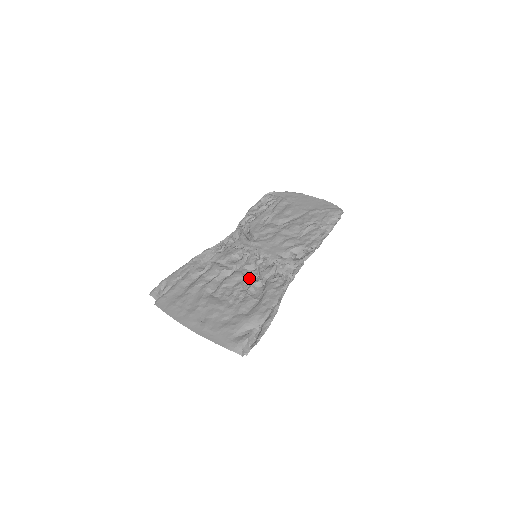
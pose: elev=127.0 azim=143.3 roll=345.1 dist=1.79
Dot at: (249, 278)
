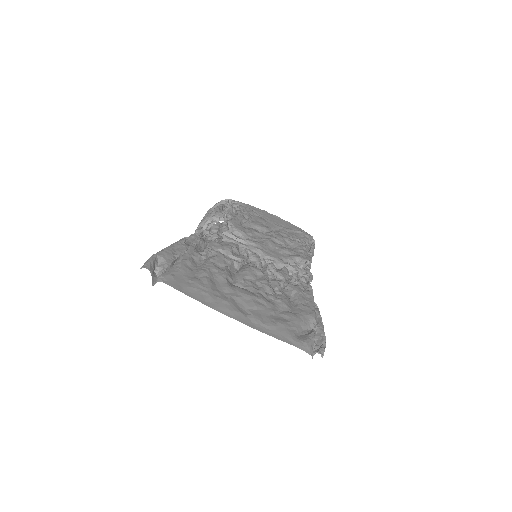
Dot at: (267, 276)
